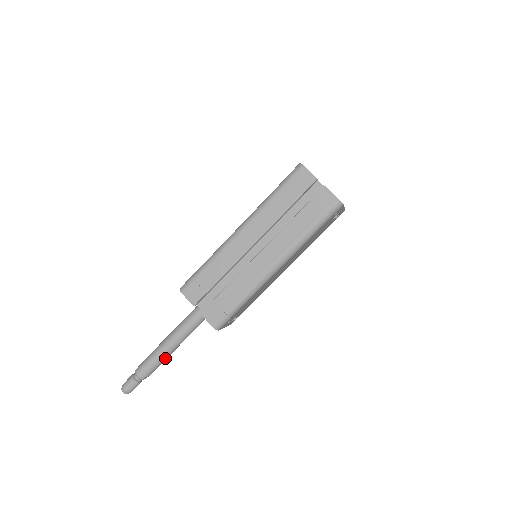
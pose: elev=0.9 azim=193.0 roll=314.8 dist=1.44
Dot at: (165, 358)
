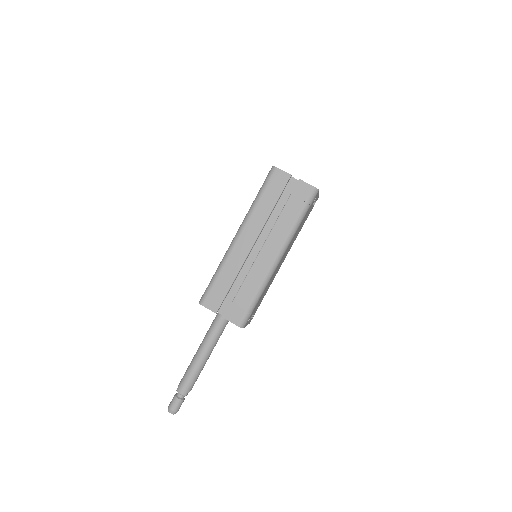
Dot at: (201, 370)
